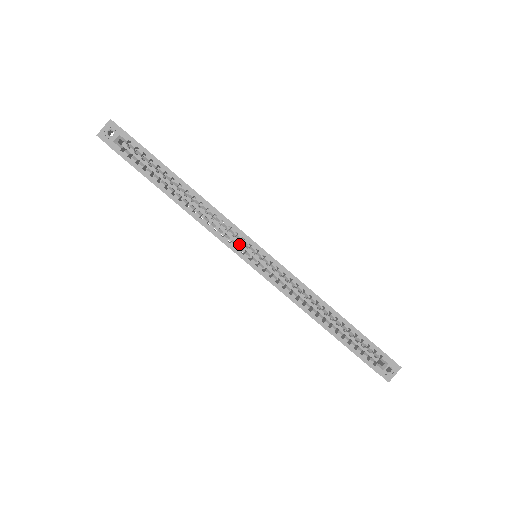
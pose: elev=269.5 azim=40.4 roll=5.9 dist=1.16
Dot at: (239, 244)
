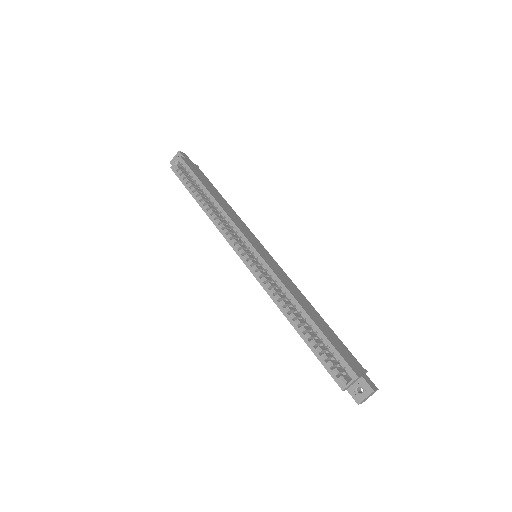
Dot at: occluded
